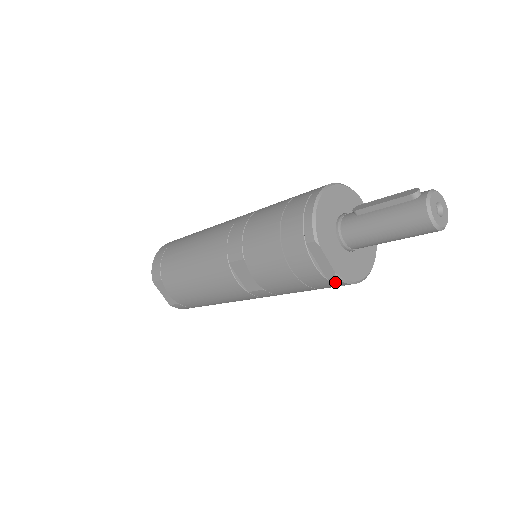
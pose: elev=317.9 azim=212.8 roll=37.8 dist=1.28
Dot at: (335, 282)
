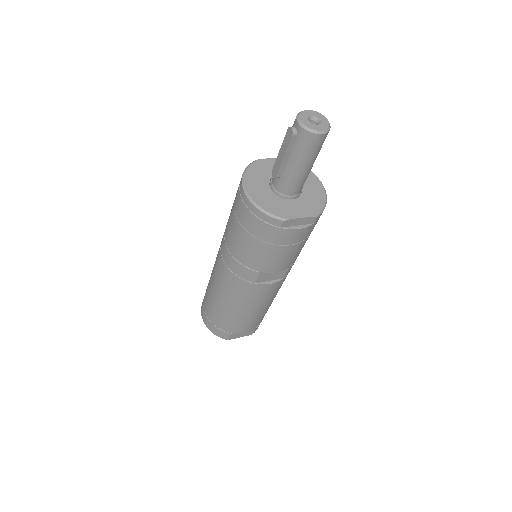
Dot at: (318, 218)
